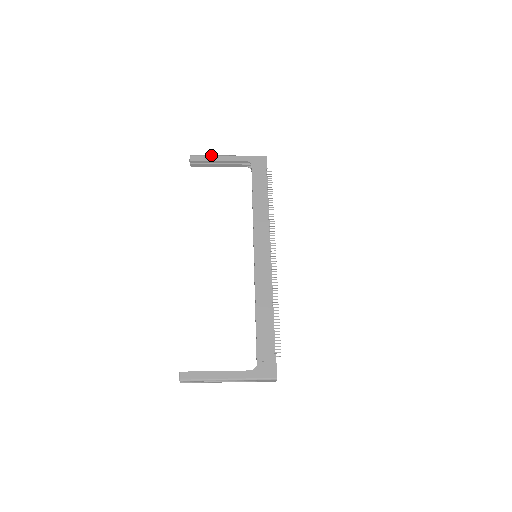
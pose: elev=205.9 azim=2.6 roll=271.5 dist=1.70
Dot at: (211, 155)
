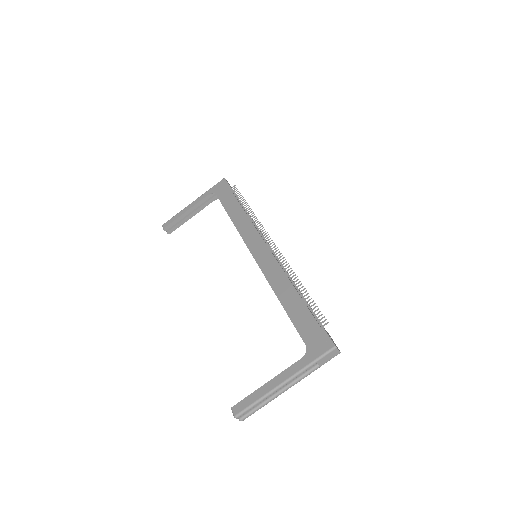
Dot at: occluded
